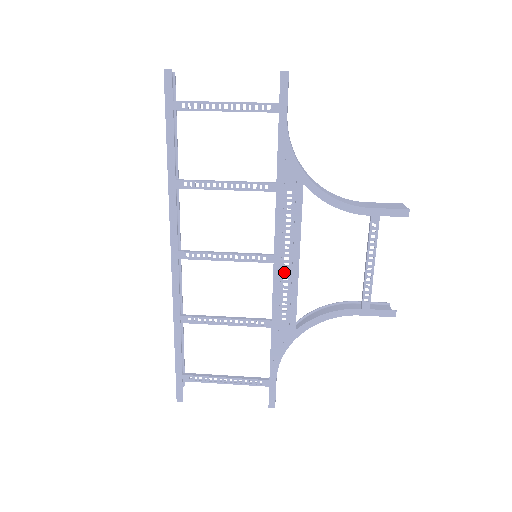
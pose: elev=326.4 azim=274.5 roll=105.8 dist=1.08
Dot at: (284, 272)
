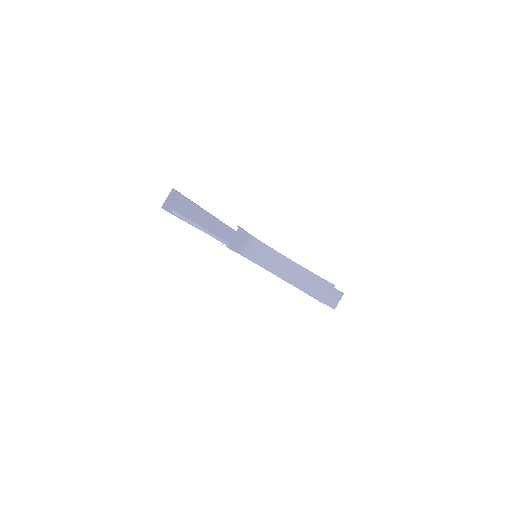
Dot at: occluded
